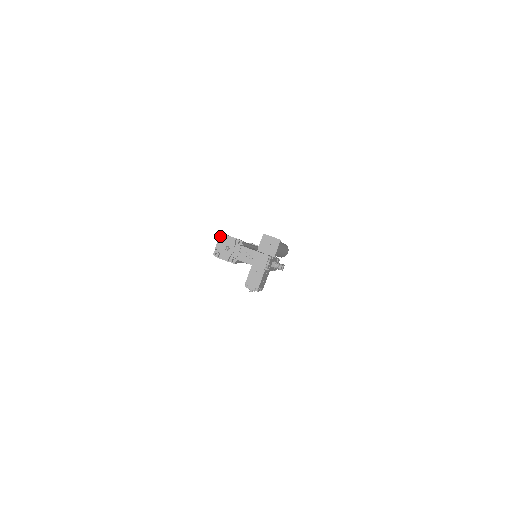
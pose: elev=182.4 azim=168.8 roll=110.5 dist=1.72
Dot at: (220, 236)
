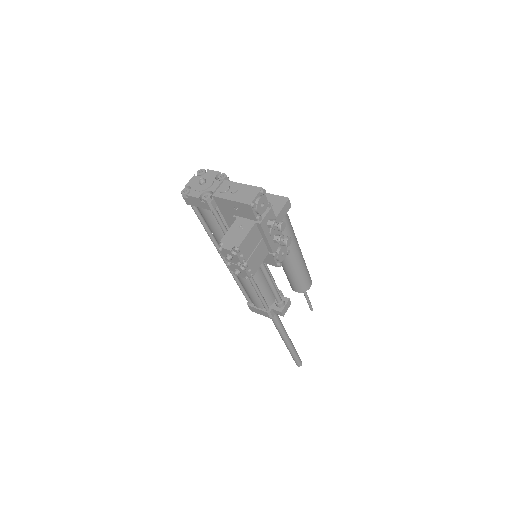
Dot at: (198, 172)
